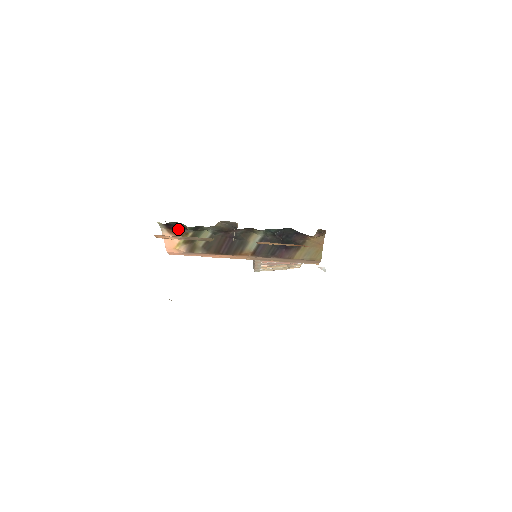
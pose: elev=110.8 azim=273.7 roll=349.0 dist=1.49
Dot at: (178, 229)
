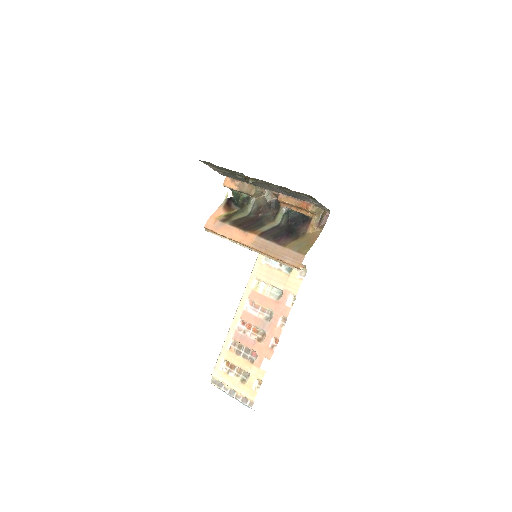
Dot at: (232, 205)
